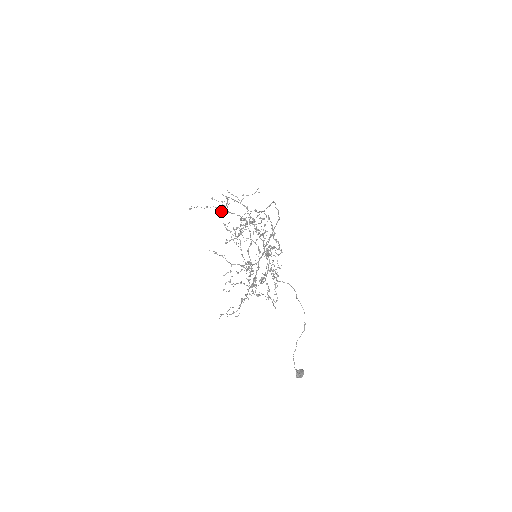
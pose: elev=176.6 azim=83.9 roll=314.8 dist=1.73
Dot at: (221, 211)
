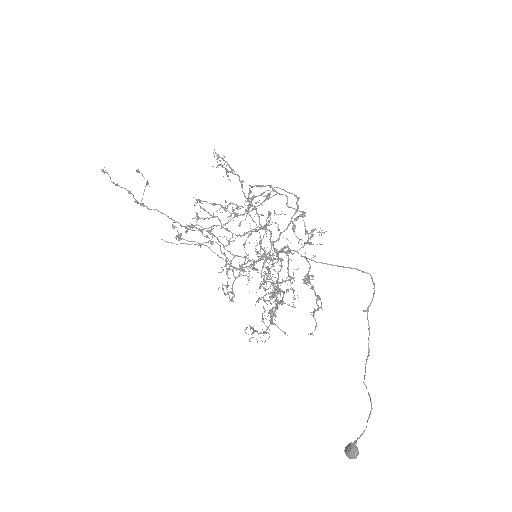
Dot at: occluded
